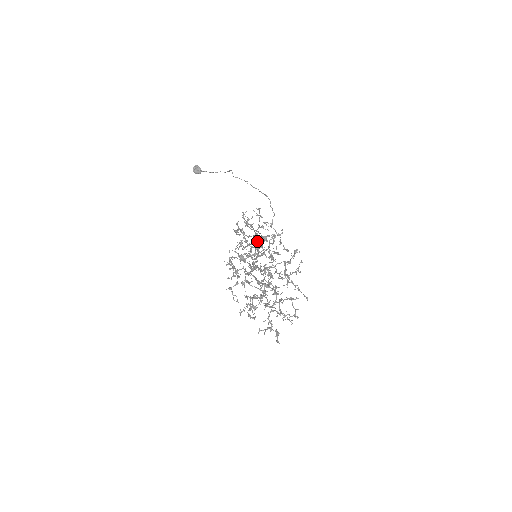
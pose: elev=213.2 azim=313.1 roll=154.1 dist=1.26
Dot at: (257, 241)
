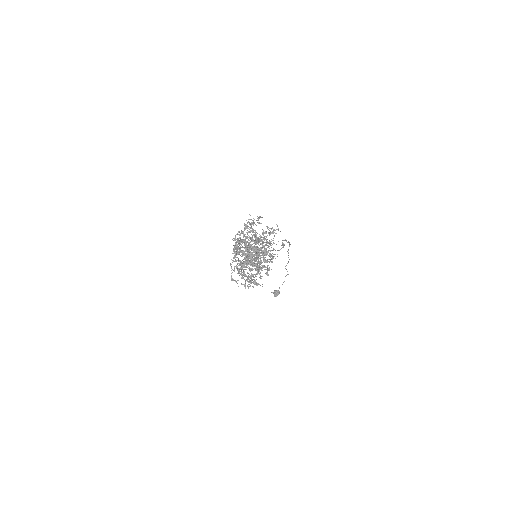
Dot at: occluded
